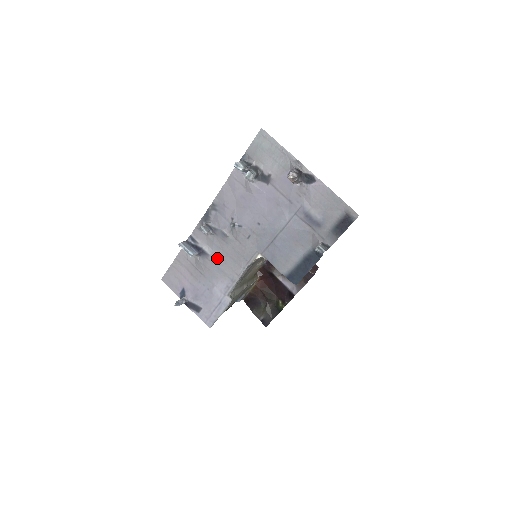
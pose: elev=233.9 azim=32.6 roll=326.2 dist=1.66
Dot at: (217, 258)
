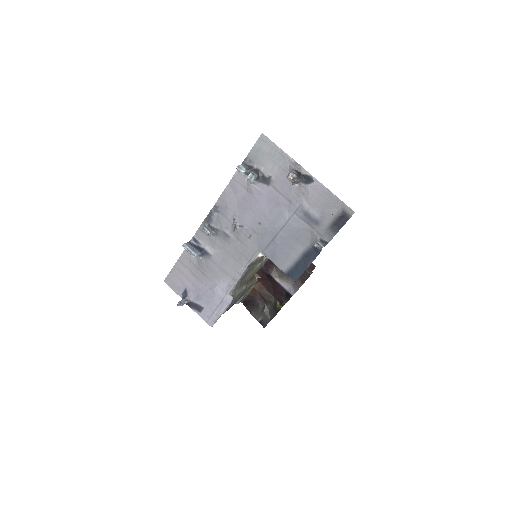
Dot at: (219, 258)
